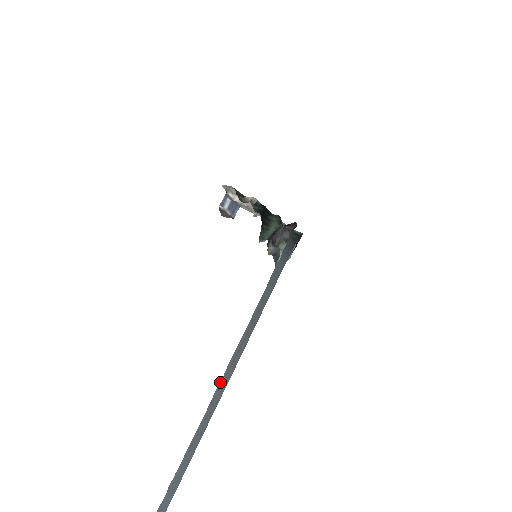
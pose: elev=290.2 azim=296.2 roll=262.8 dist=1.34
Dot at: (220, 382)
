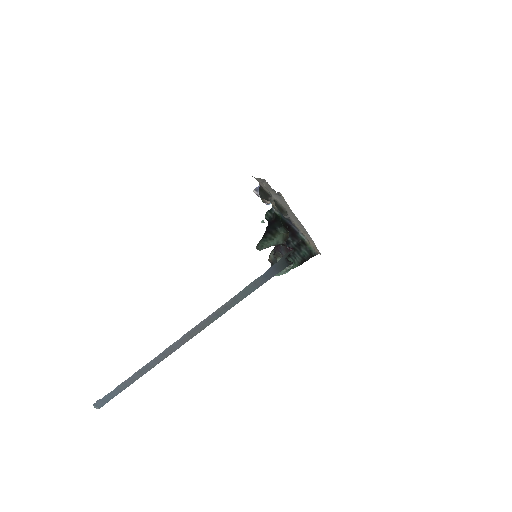
Dot at: (174, 343)
